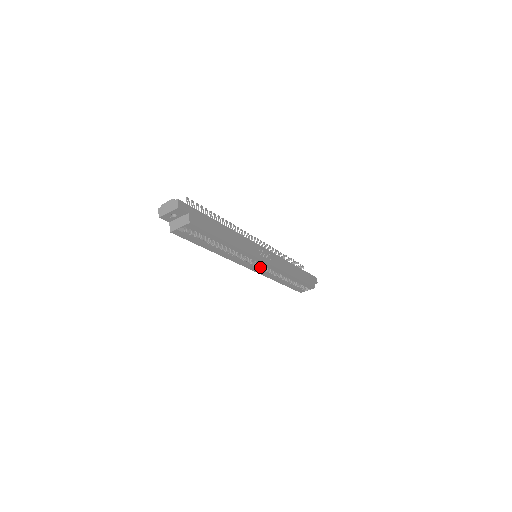
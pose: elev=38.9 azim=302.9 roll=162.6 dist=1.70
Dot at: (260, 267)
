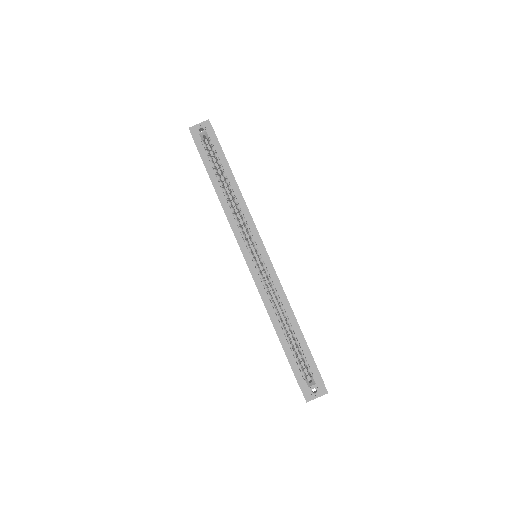
Dot at: (257, 267)
